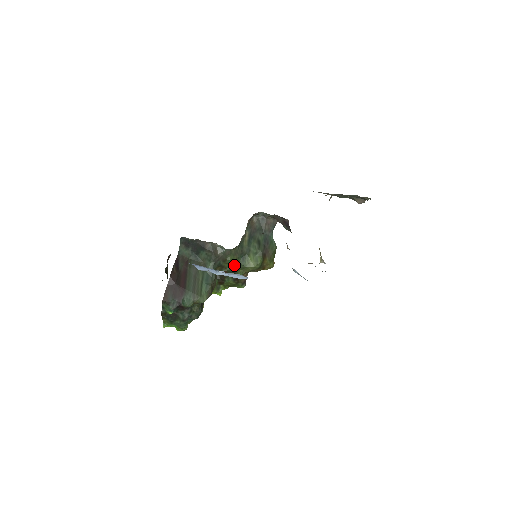
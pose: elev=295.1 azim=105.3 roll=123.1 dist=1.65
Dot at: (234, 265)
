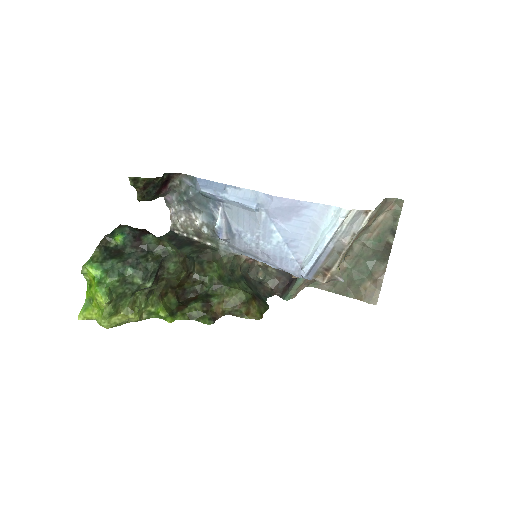
Dot at: (217, 277)
